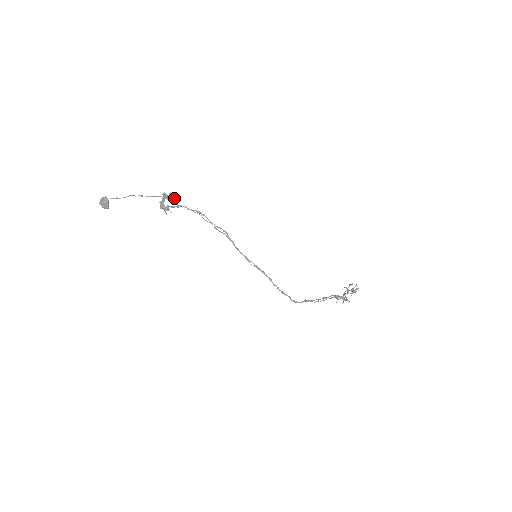
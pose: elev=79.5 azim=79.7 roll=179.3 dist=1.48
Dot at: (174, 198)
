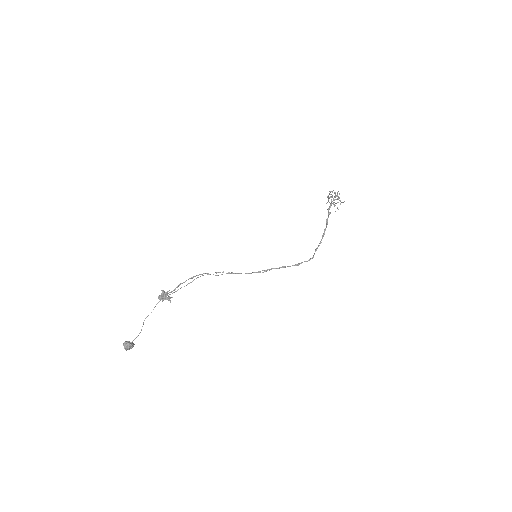
Dot at: (168, 291)
